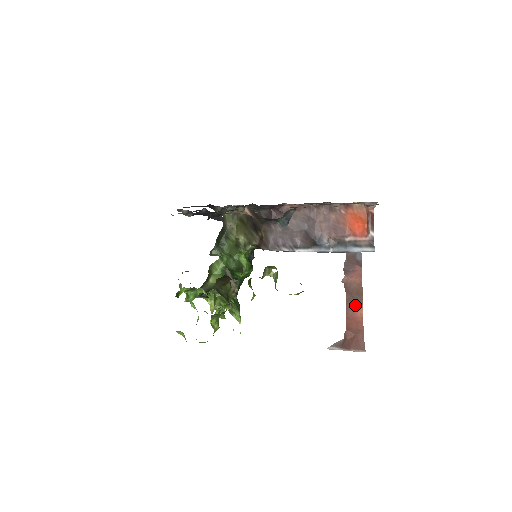
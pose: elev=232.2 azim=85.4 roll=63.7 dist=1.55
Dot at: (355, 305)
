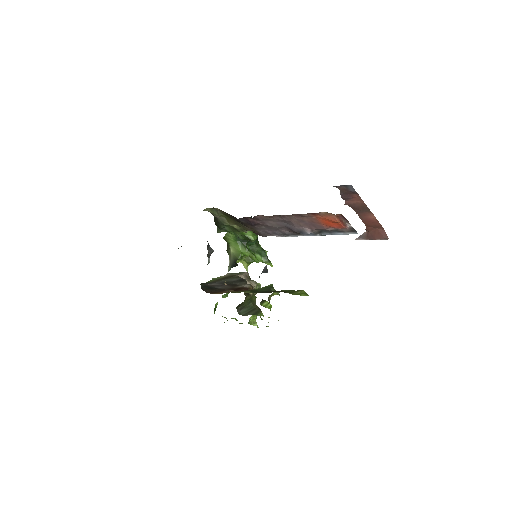
Dot at: (366, 214)
